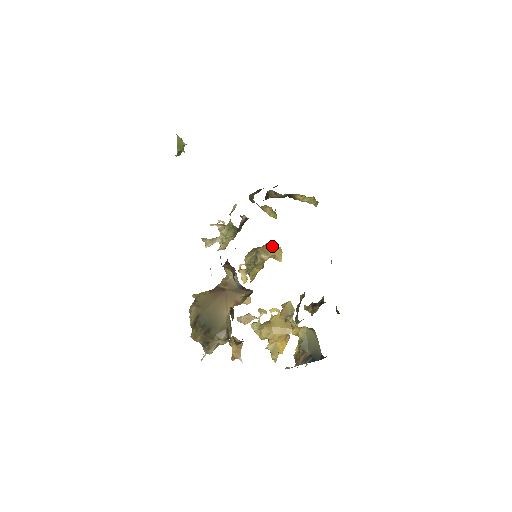
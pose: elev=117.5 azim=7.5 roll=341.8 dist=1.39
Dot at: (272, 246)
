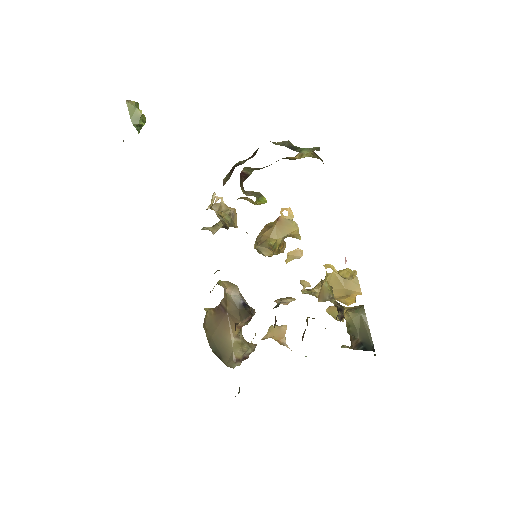
Dot at: (283, 223)
